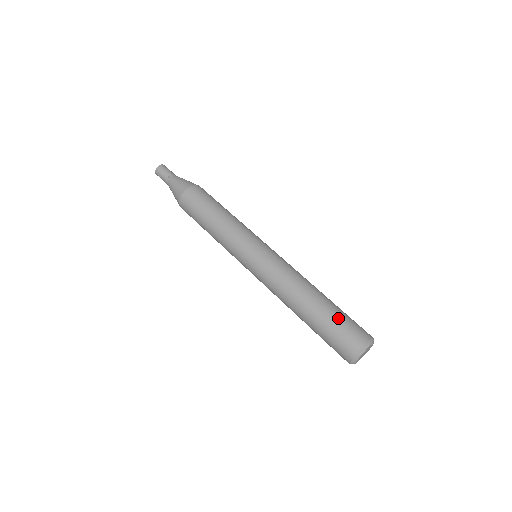
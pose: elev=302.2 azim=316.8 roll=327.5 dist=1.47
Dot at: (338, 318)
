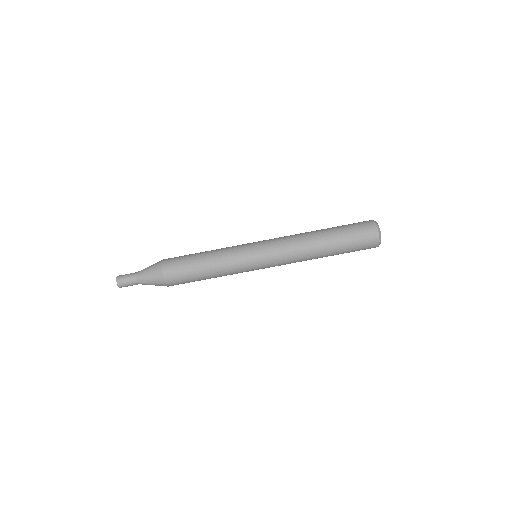
Dot at: (346, 228)
